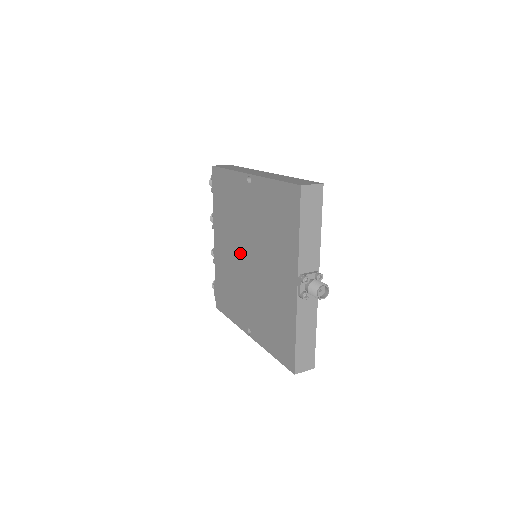
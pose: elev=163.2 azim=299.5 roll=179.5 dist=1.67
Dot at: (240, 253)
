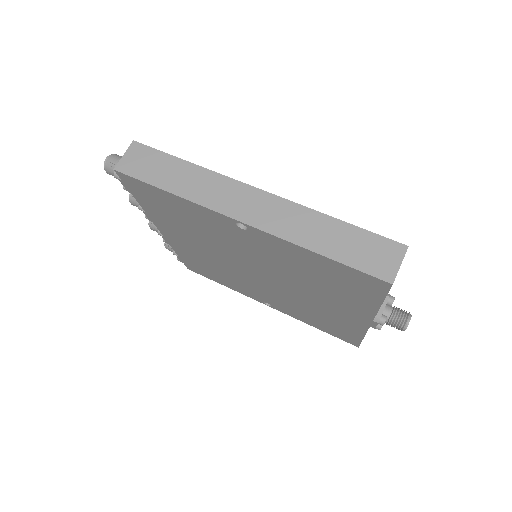
Dot at: (234, 264)
